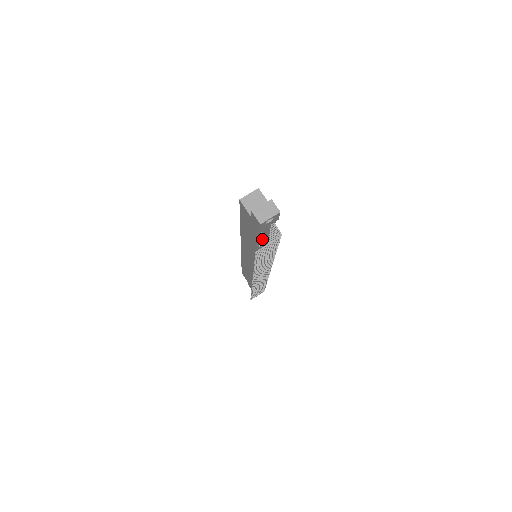
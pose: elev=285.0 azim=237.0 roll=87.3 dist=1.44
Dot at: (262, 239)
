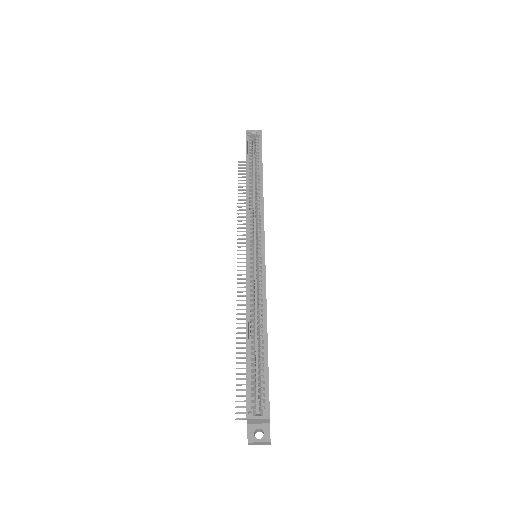
Dot at: occluded
